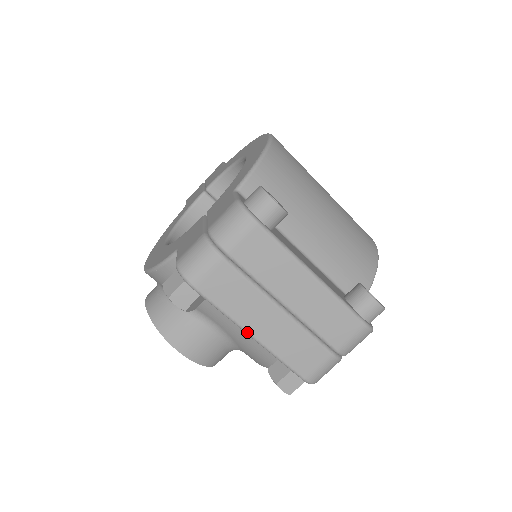
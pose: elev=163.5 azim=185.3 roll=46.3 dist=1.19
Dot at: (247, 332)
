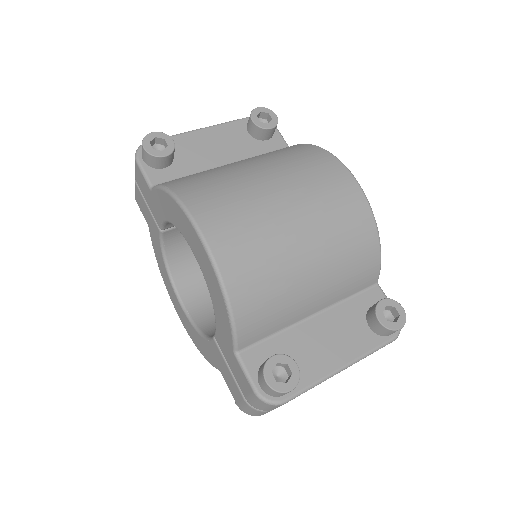
Dot at: occluded
